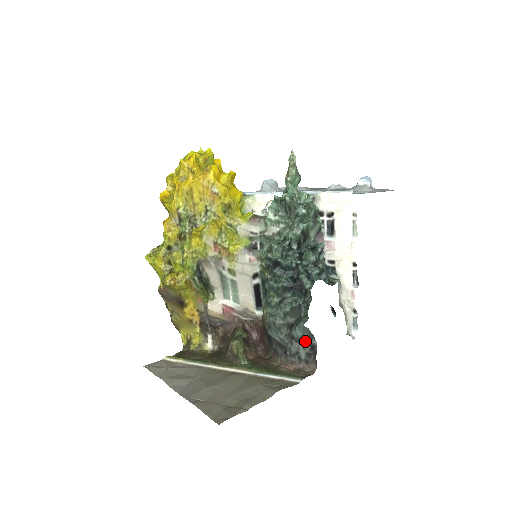
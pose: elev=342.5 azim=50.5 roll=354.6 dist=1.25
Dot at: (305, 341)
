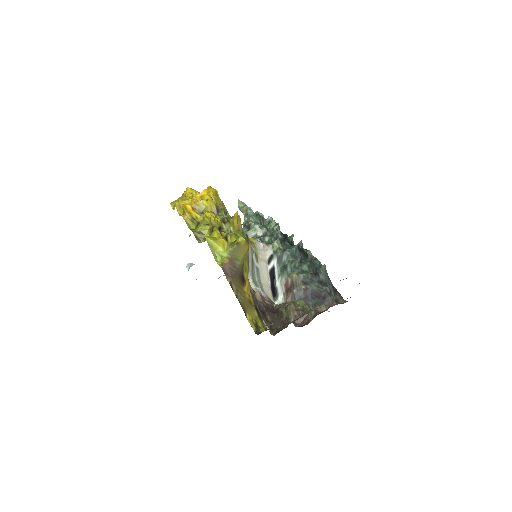
Dot at: (328, 283)
